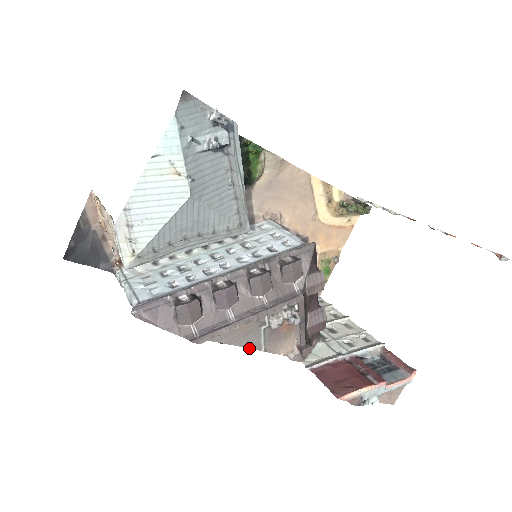
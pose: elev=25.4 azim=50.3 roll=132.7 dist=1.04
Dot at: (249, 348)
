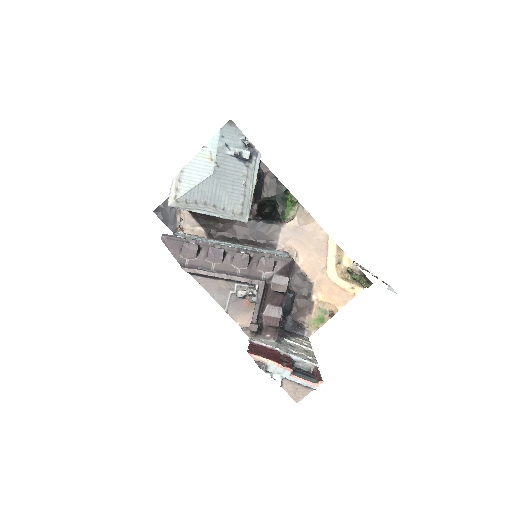
Dot at: (217, 302)
